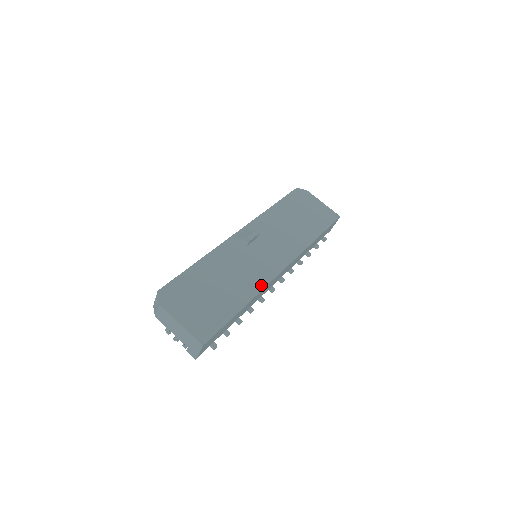
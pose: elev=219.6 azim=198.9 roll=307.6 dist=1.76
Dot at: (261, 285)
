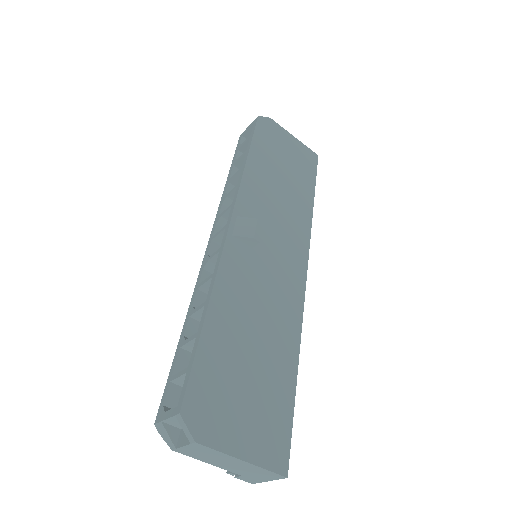
Dot at: (298, 315)
